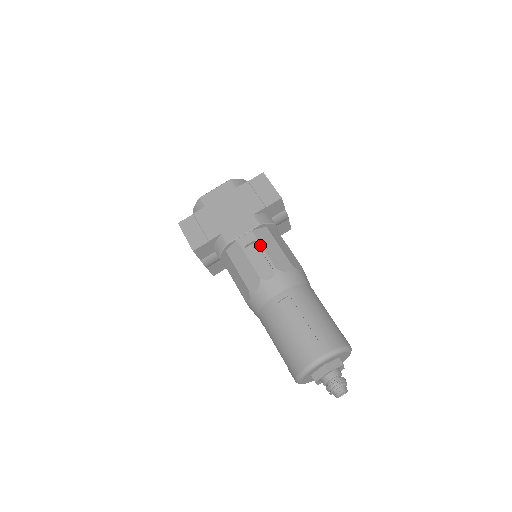
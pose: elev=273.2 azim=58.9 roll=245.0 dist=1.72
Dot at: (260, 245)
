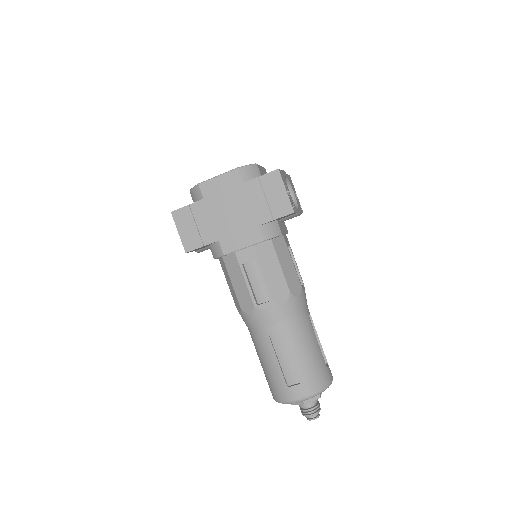
Dot at: (260, 267)
